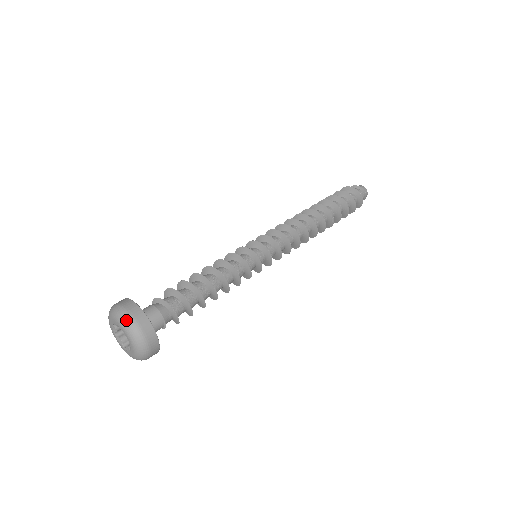
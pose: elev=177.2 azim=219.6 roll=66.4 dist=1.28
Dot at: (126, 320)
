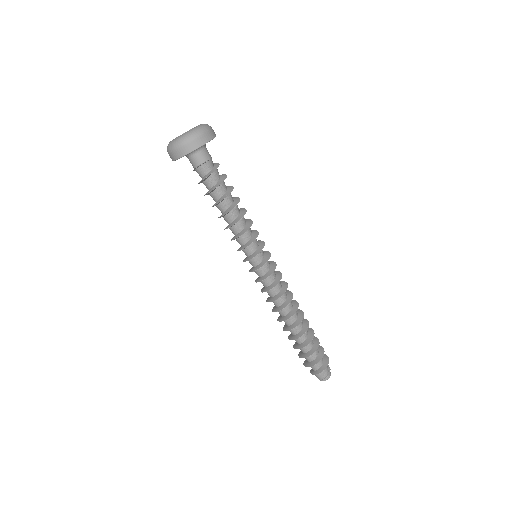
Dot at: occluded
